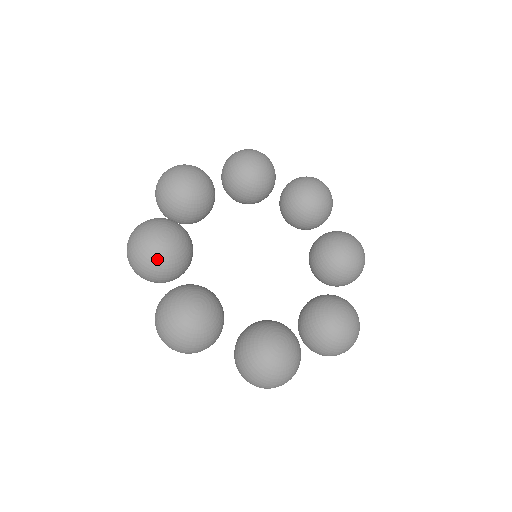
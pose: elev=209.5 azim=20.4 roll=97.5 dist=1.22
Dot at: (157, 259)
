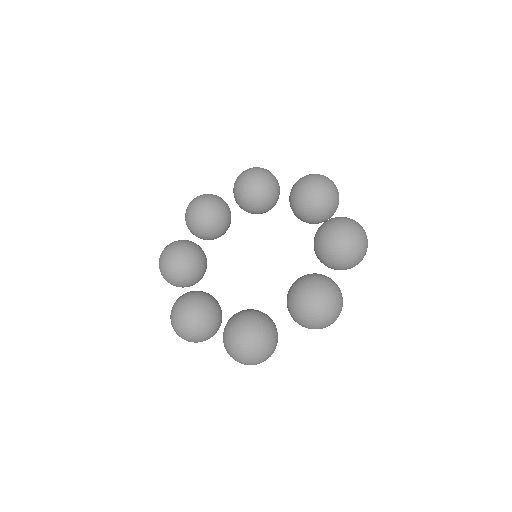
Dot at: (187, 217)
